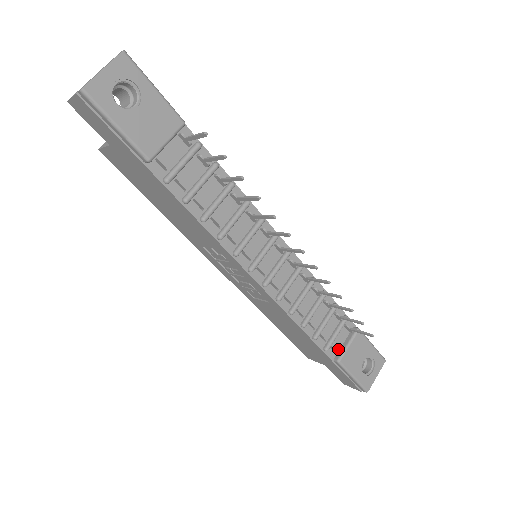
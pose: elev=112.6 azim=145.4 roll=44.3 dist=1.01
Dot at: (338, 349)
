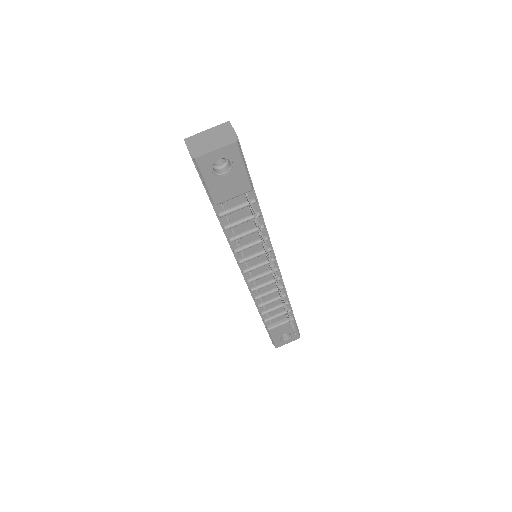
Dot at: (273, 322)
